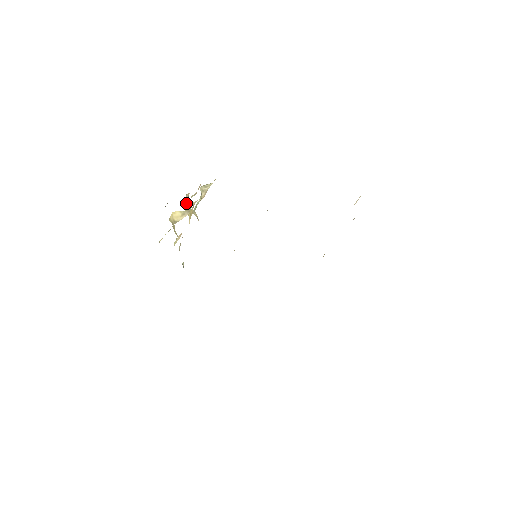
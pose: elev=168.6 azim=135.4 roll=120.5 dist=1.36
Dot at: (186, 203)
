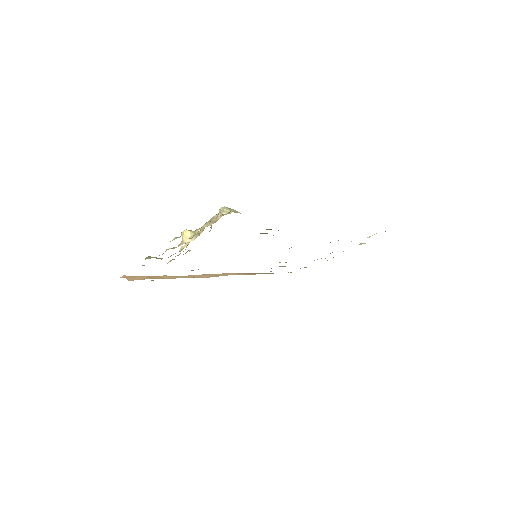
Dot at: occluded
